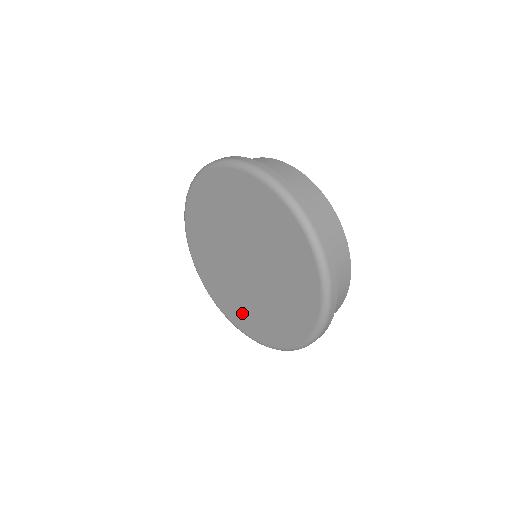
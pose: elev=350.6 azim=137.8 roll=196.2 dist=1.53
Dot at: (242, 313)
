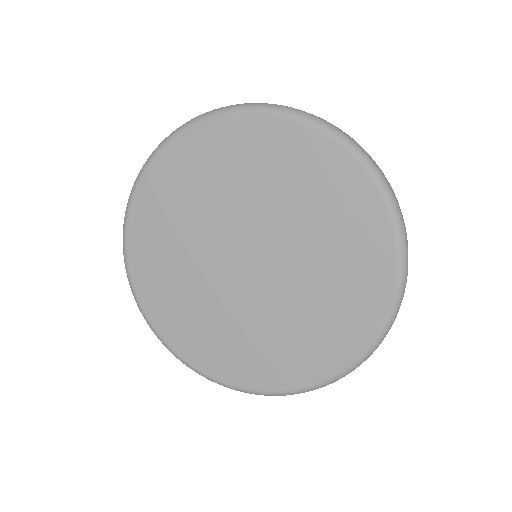
Dot at: (204, 337)
